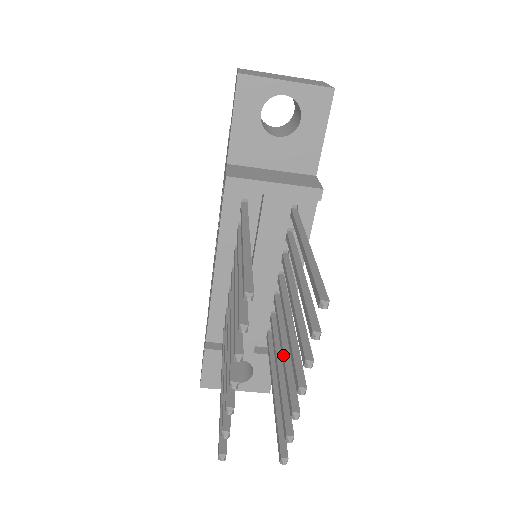
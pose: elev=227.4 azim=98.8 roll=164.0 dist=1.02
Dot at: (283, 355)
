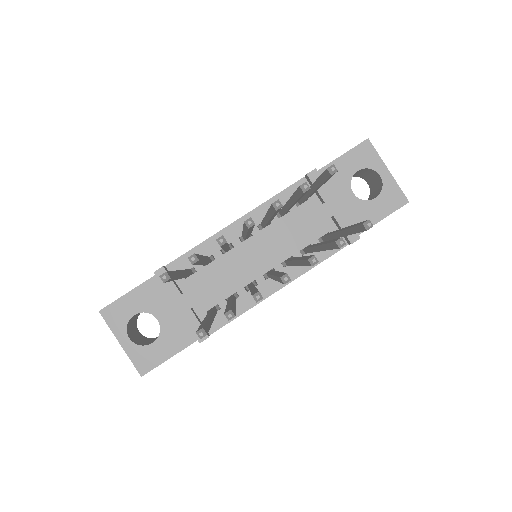
Dot at: occluded
